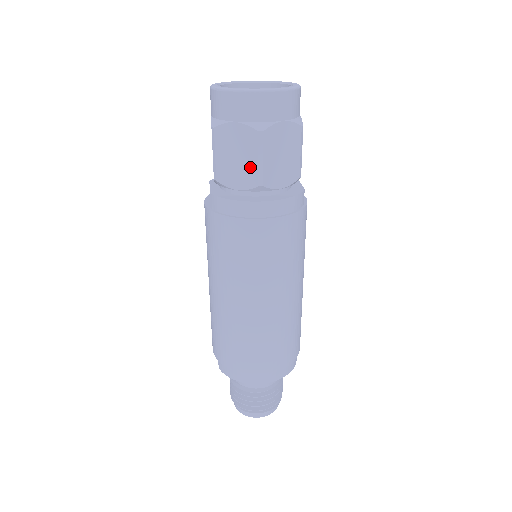
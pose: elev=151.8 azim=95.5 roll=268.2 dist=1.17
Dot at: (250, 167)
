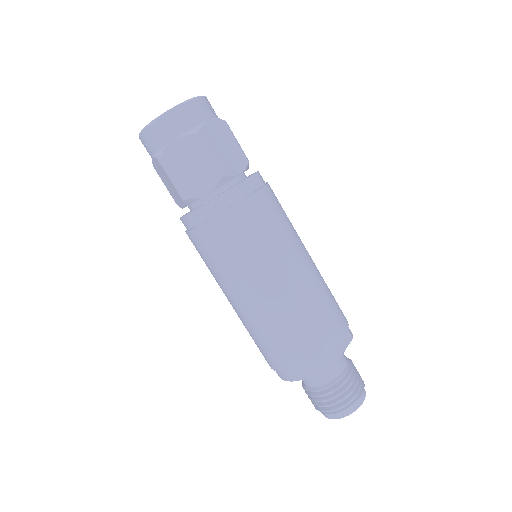
Dot at: (173, 188)
